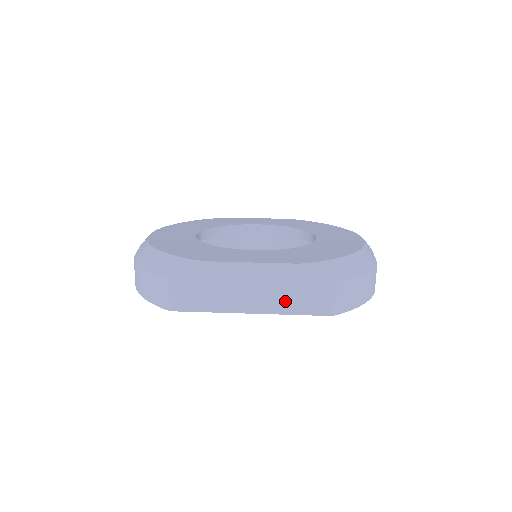
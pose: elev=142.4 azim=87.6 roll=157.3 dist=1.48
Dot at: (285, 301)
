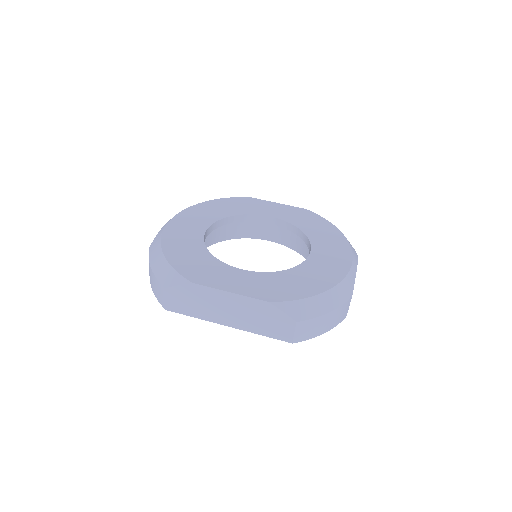
Dot at: (255, 324)
